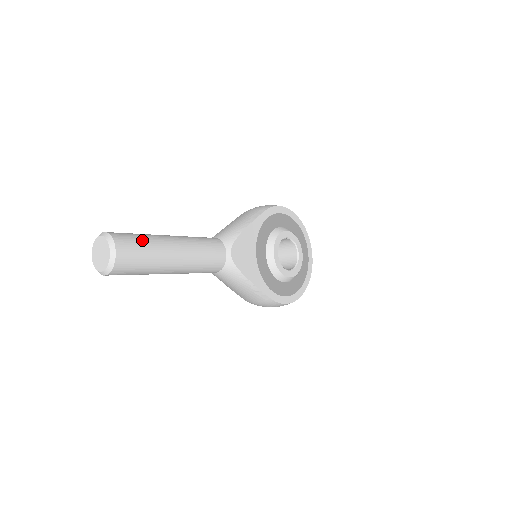
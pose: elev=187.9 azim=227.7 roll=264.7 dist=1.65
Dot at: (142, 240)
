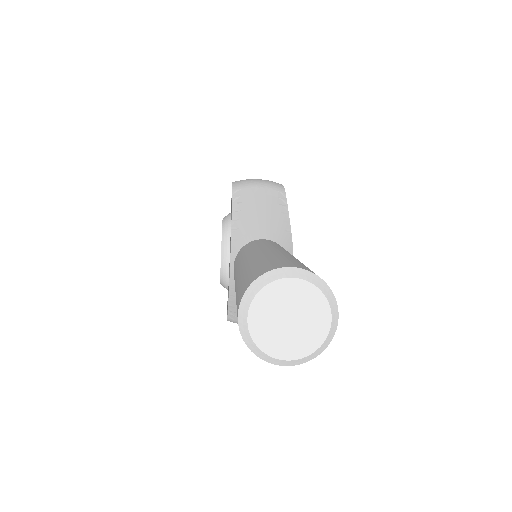
Dot at: occluded
